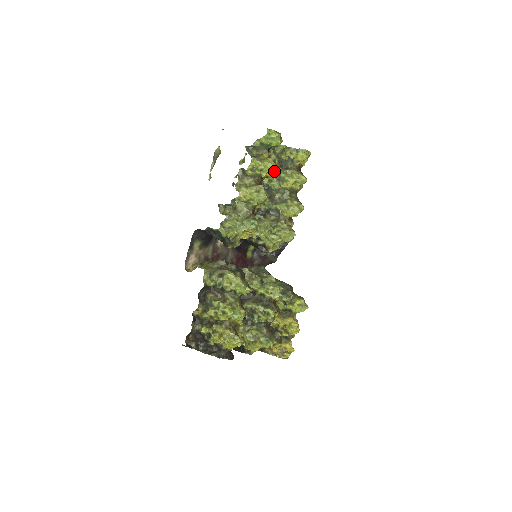
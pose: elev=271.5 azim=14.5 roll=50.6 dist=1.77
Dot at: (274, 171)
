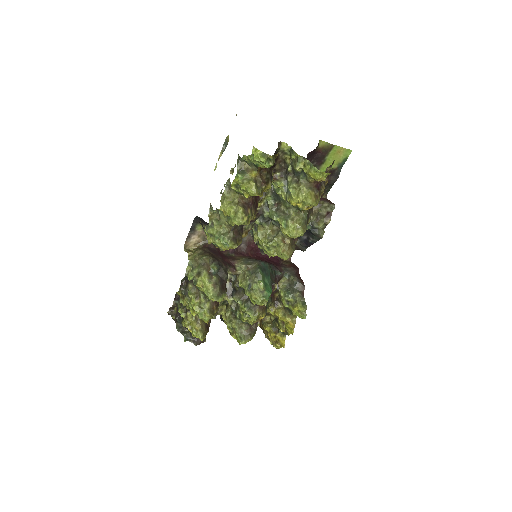
Dot at: (260, 194)
